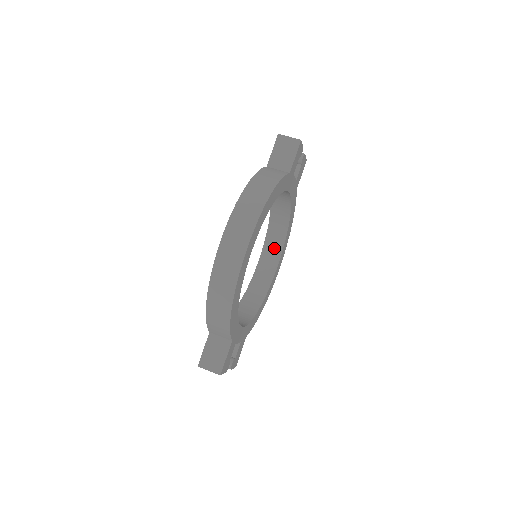
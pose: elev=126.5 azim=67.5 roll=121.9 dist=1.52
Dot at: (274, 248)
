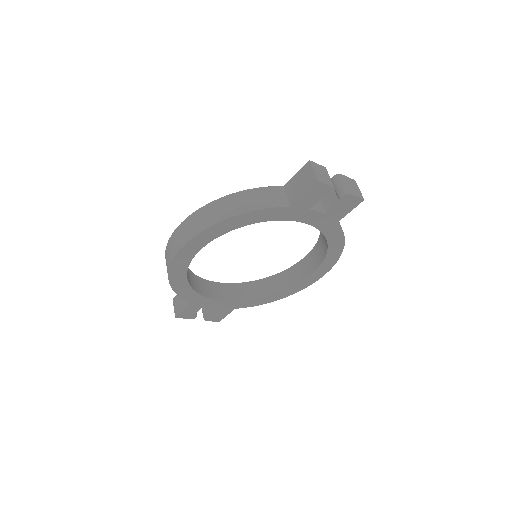
Dot at: (316, 259)
